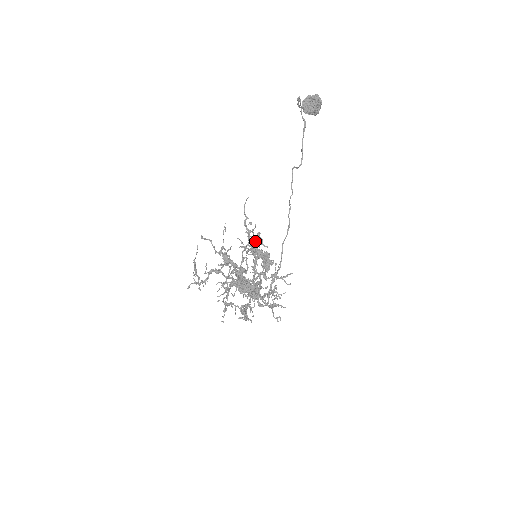
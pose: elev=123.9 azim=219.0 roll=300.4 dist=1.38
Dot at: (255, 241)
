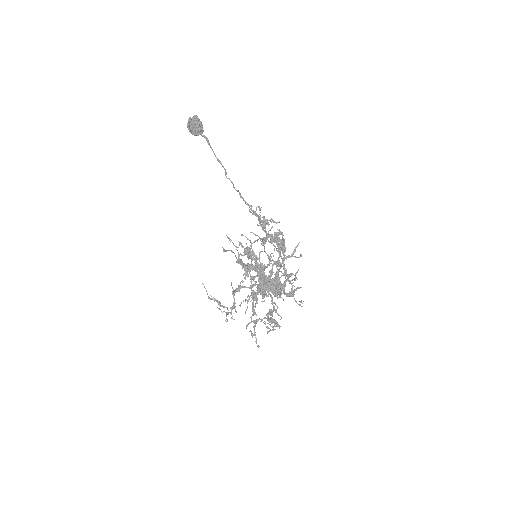
Dot at: occluded
